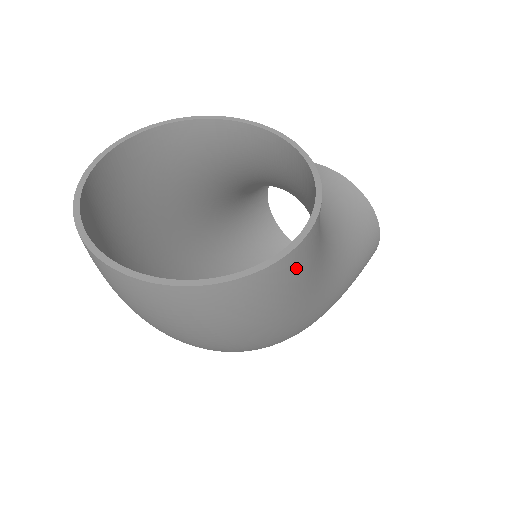
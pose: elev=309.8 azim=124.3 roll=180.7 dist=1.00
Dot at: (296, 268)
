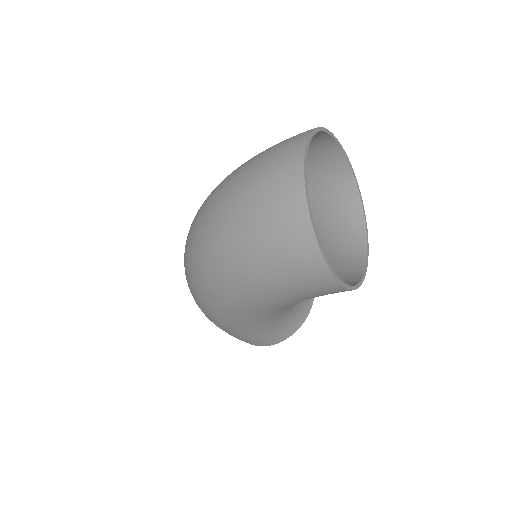
Dot at: (317, 287)
